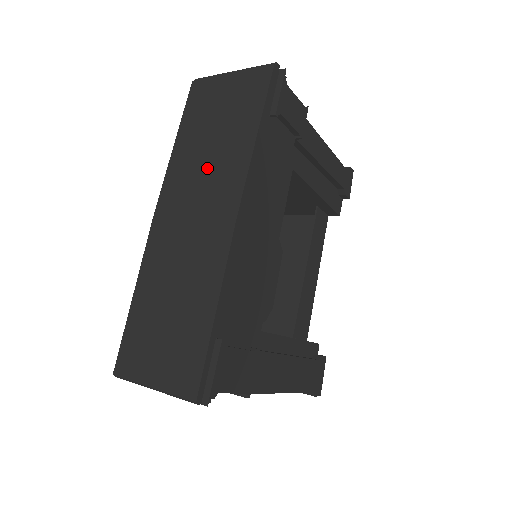
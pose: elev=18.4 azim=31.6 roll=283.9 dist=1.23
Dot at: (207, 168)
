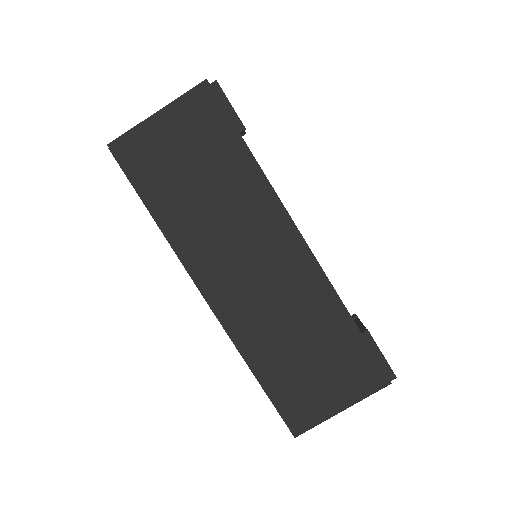
Dot at: (226, 219)
